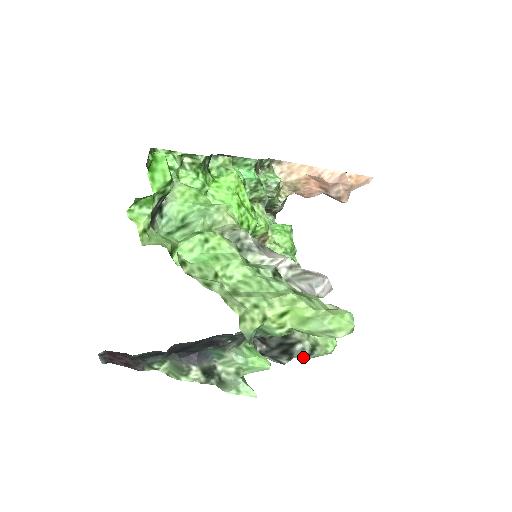
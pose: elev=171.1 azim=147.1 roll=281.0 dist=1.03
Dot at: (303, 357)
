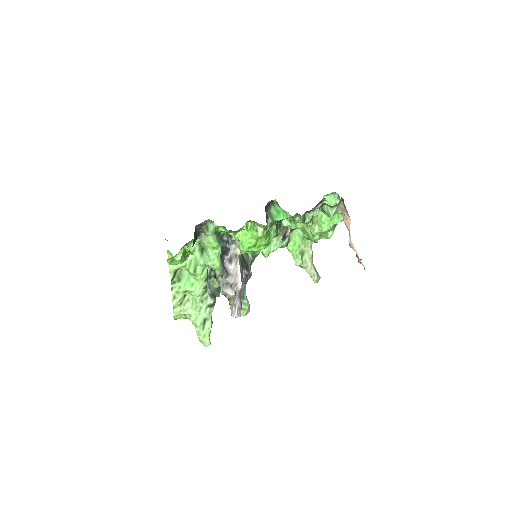
Dot at: occluded
